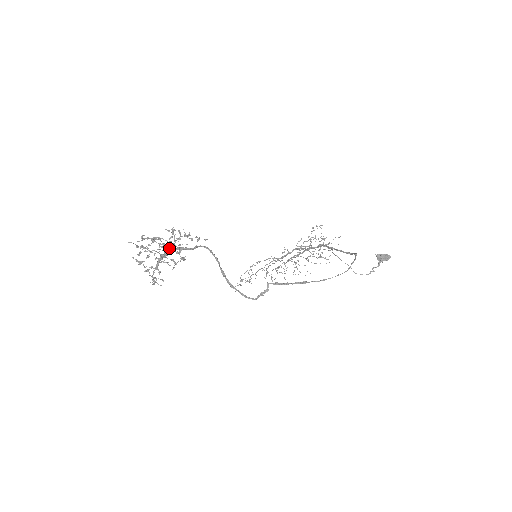
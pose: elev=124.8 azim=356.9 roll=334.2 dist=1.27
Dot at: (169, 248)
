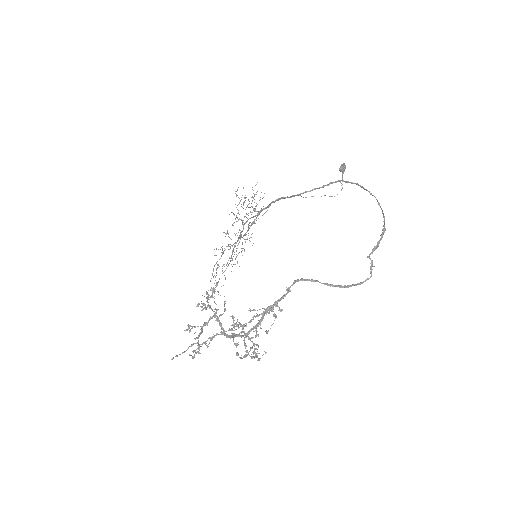
Dot at: (275, 314)
